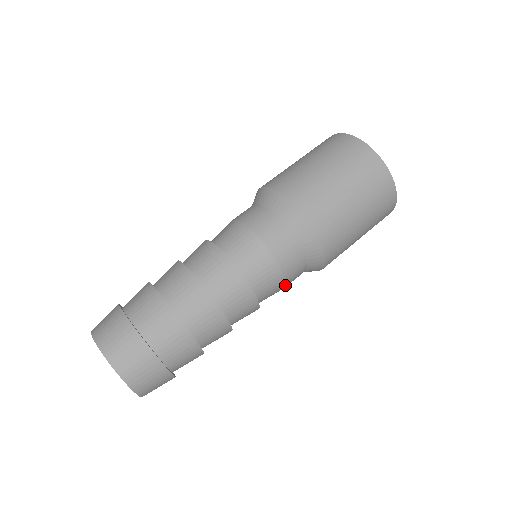
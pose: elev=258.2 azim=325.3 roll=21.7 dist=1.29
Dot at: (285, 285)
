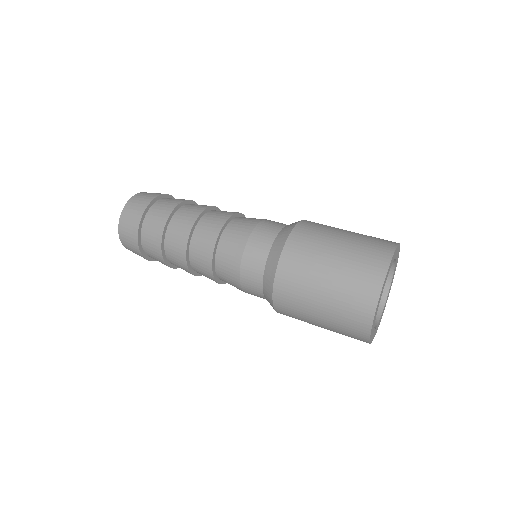
Dot at: occluded
